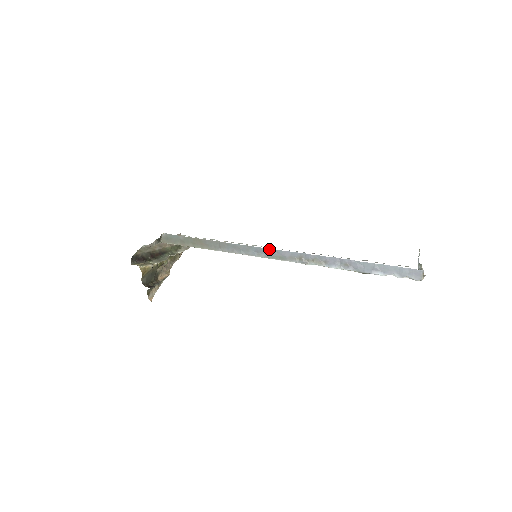
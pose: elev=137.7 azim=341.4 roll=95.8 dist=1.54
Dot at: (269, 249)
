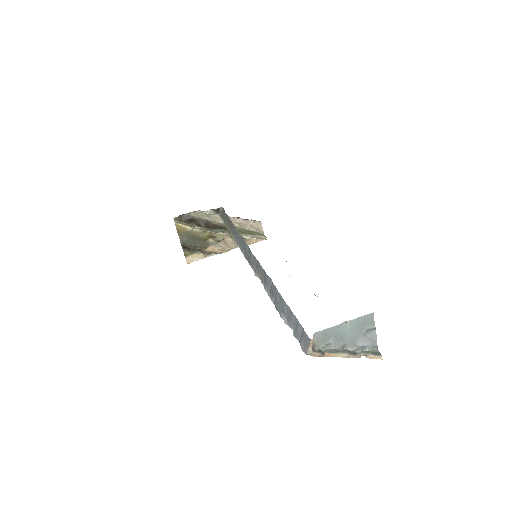
Dot at: (248, 246)
